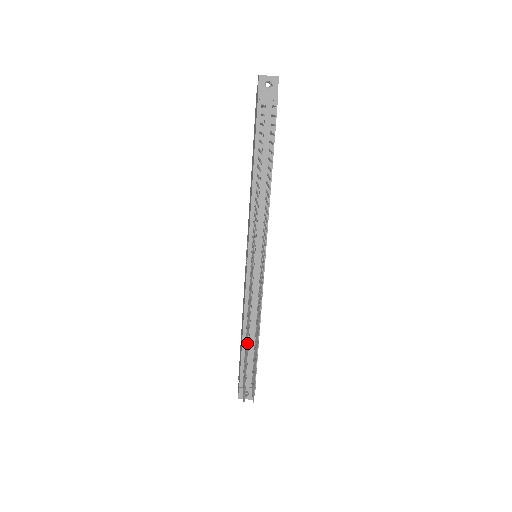
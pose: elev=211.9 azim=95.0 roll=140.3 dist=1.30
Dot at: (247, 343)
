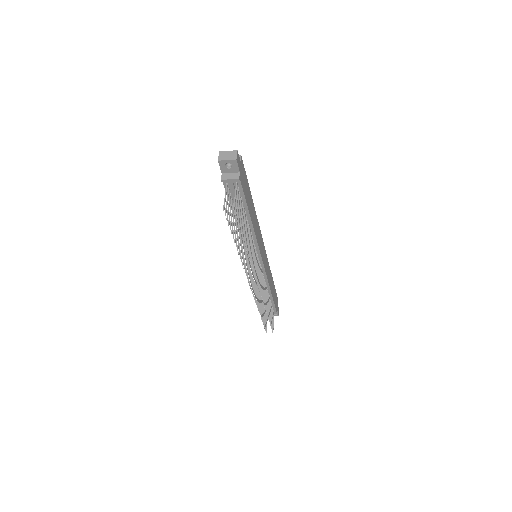
Dot at: (260, 307)
